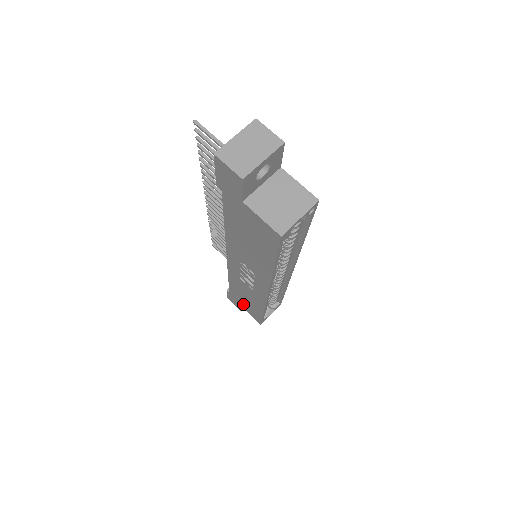
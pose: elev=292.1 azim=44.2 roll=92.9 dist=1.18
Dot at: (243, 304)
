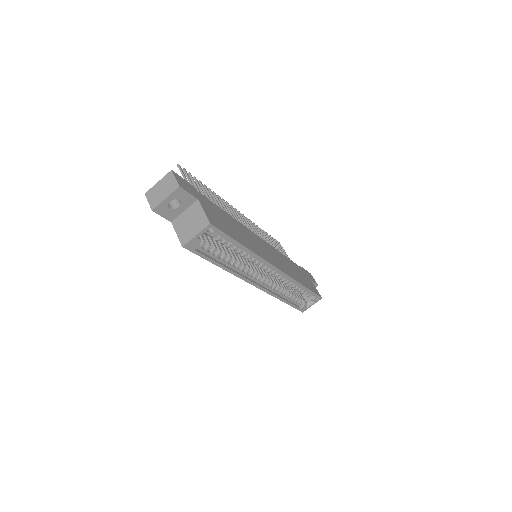
Dot at: occluded
